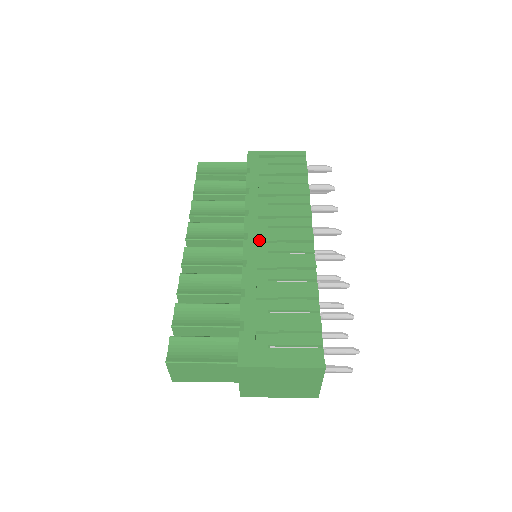
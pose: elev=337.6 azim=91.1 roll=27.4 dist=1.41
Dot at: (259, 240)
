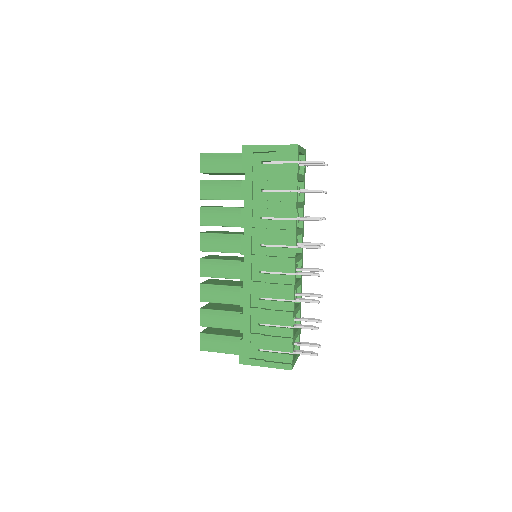
Dot at: (252, 262)
